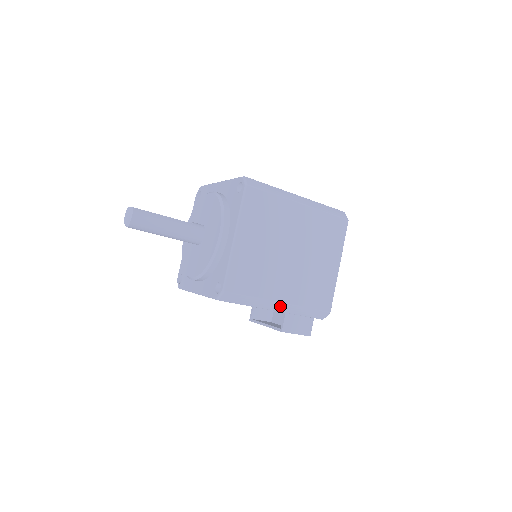
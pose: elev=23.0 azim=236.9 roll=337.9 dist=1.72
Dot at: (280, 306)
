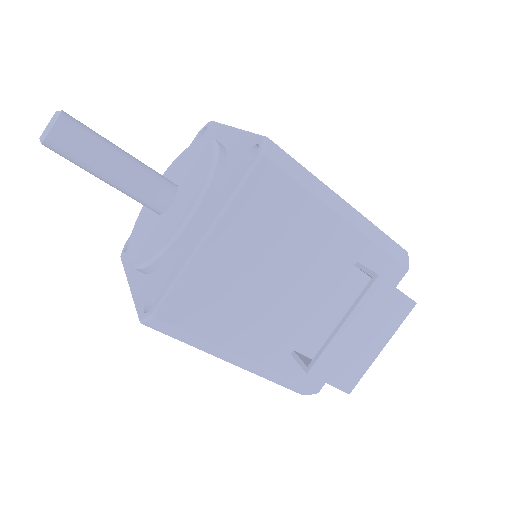
Dot at: (348, 210)
